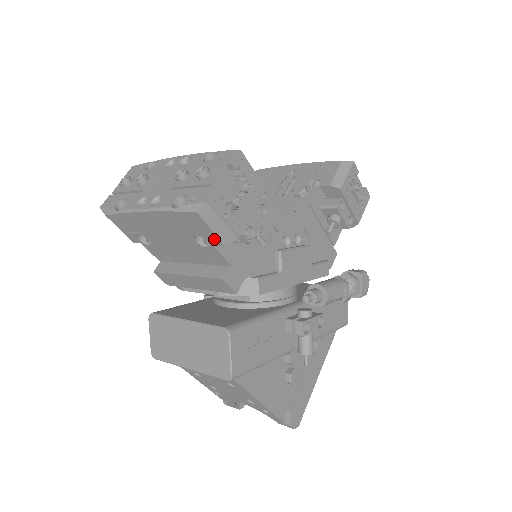
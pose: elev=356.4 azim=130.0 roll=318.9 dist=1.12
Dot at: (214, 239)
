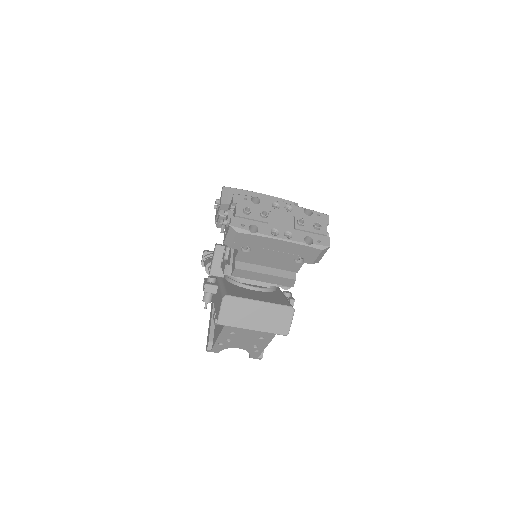
Dot at: (311, 261)
